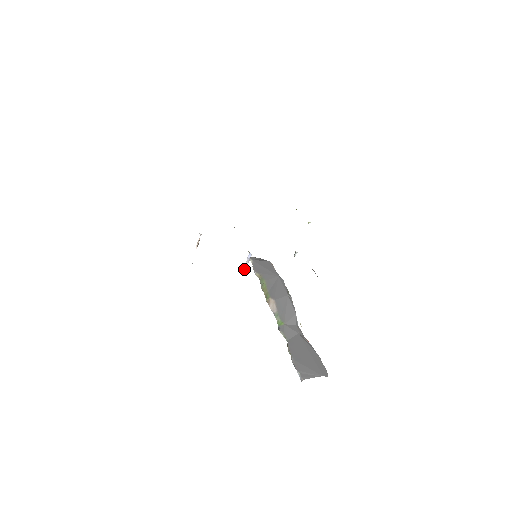
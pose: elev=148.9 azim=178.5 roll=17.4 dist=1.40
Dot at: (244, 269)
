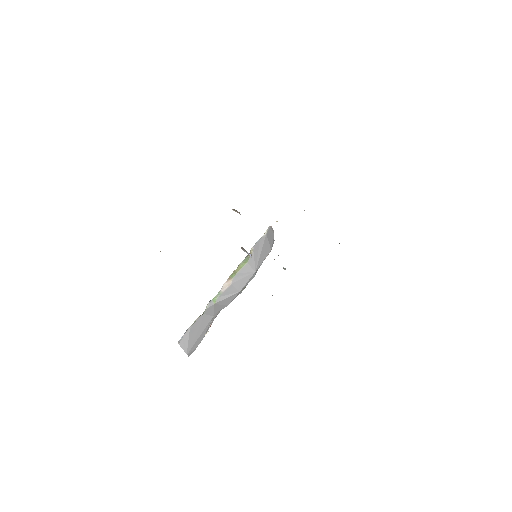
Dot at: (243, 249)
